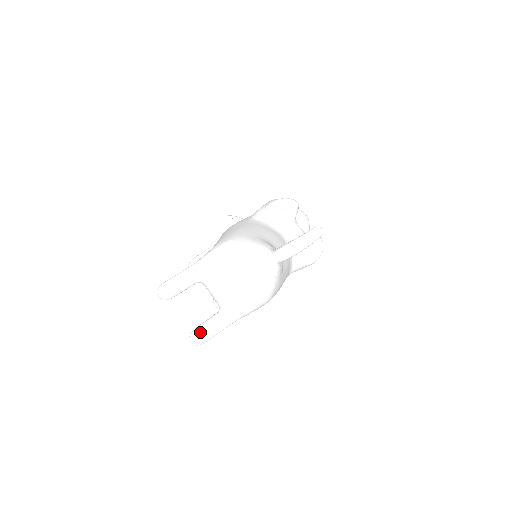
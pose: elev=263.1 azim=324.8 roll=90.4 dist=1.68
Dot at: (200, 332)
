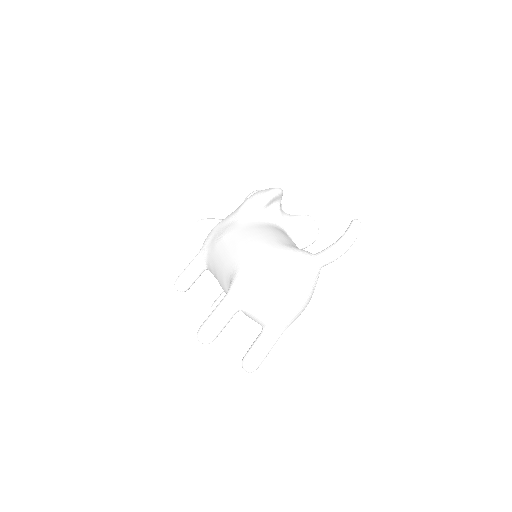
Dot at: (255, 359)
